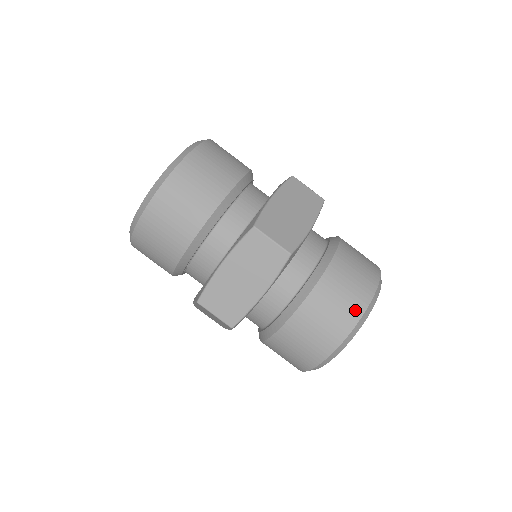
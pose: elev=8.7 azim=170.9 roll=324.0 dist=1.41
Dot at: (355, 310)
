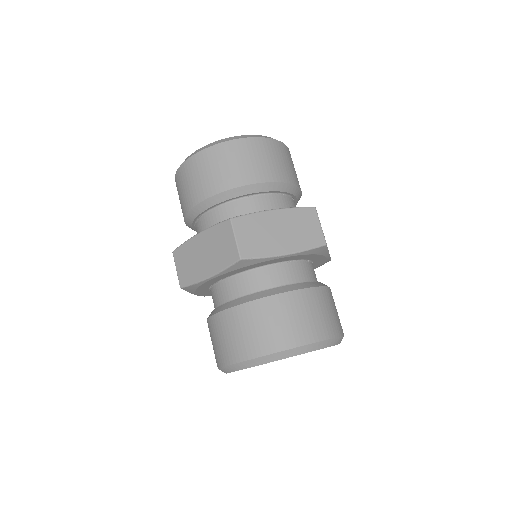
Dot at: (267, 345)
